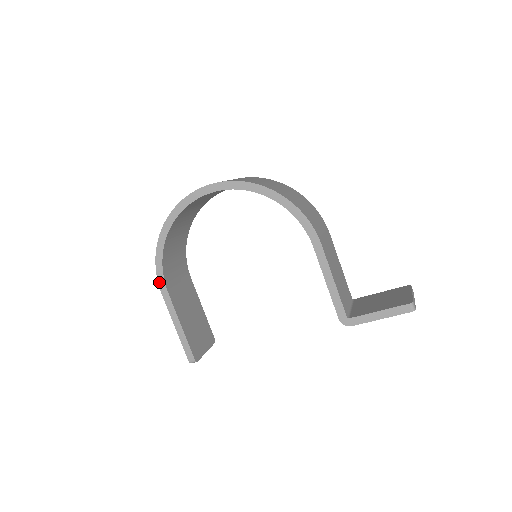
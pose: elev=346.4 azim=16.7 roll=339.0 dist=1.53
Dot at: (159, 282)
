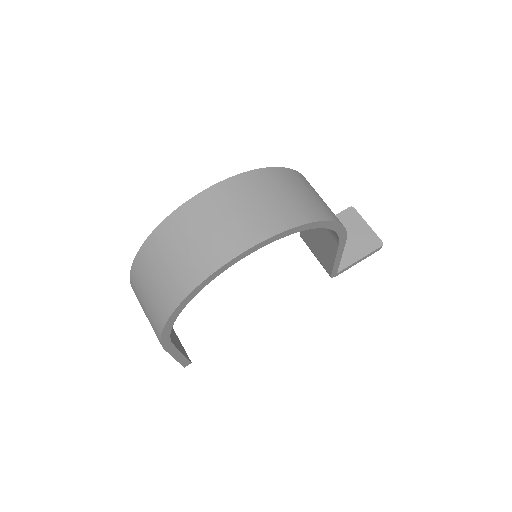
Dot at: (163, 344)
